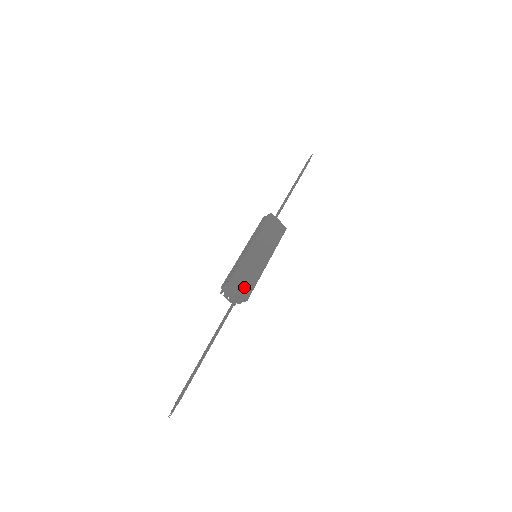
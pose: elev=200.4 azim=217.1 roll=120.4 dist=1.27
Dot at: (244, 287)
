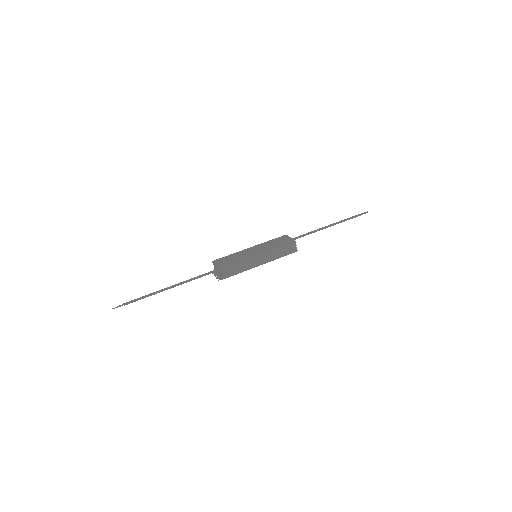
Dot at: (224, 263)
